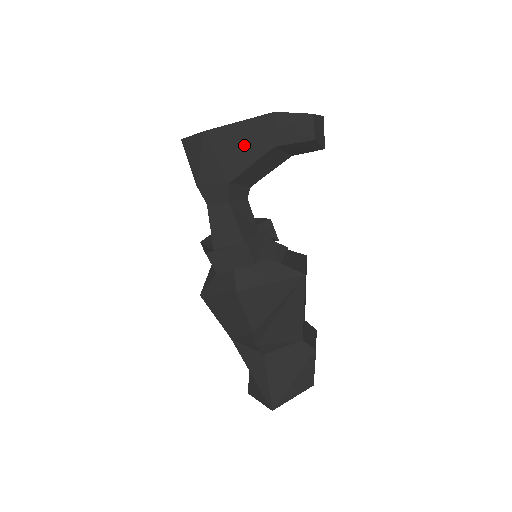
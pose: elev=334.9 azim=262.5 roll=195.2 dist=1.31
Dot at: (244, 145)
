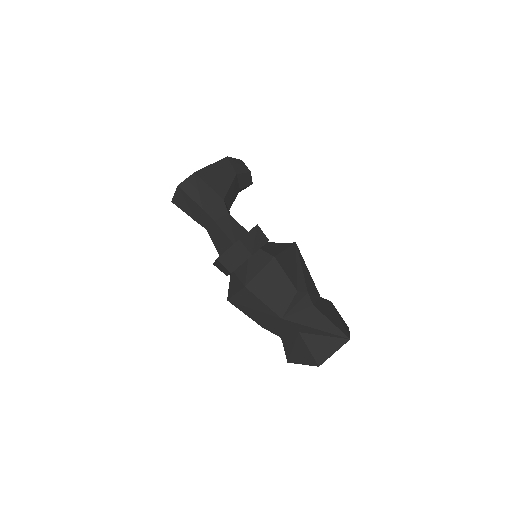
Dot at: (220, 176)
